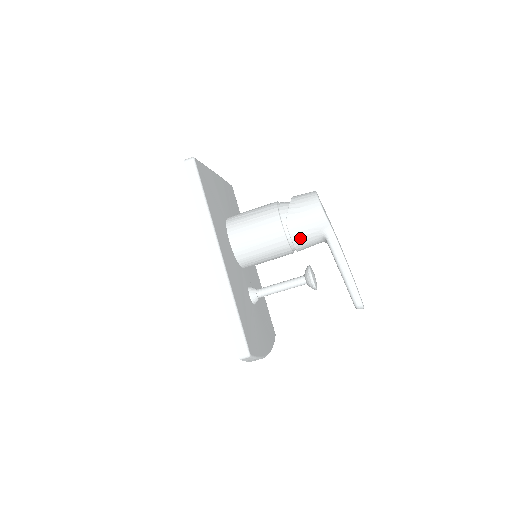
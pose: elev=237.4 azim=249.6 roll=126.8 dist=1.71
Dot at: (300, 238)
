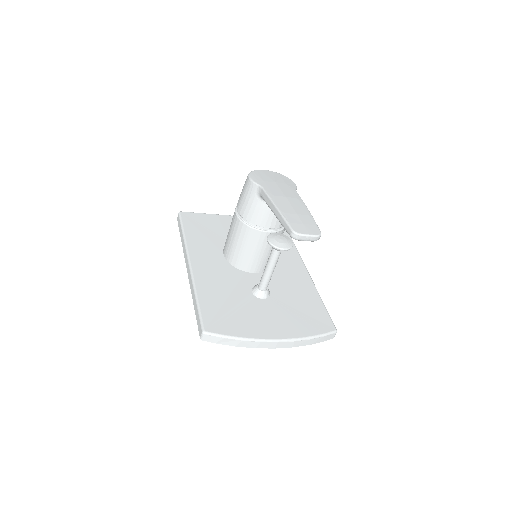
Dot at: (250, 214)
